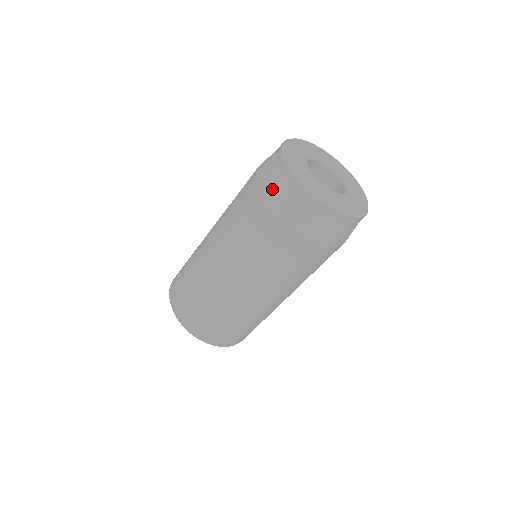
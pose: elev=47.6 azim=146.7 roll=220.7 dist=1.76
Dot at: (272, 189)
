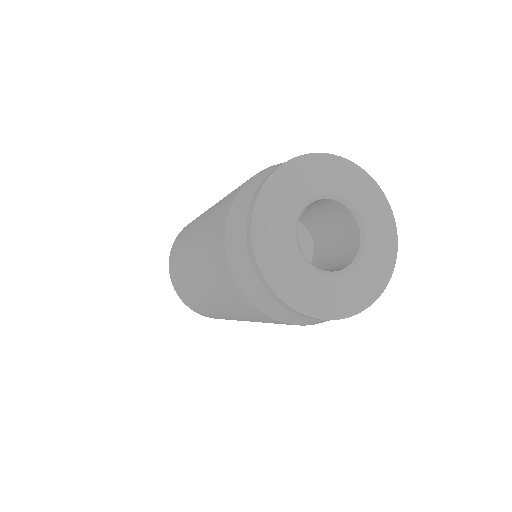
Dot at: (237, 207)
